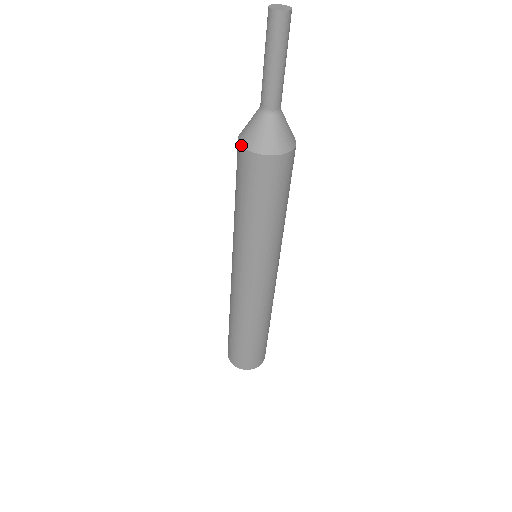
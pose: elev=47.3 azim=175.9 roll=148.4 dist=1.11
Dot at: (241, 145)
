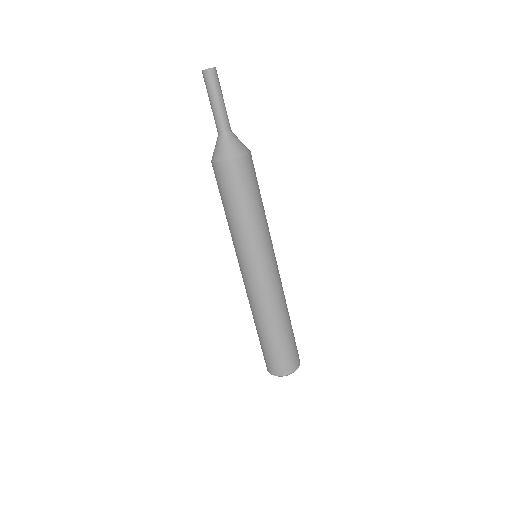
Dot at: (213, 162)
